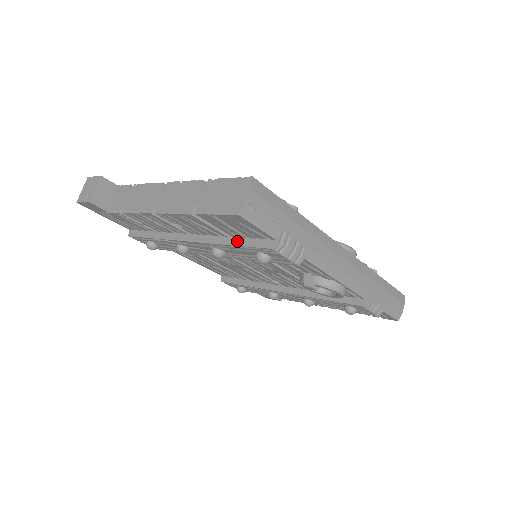
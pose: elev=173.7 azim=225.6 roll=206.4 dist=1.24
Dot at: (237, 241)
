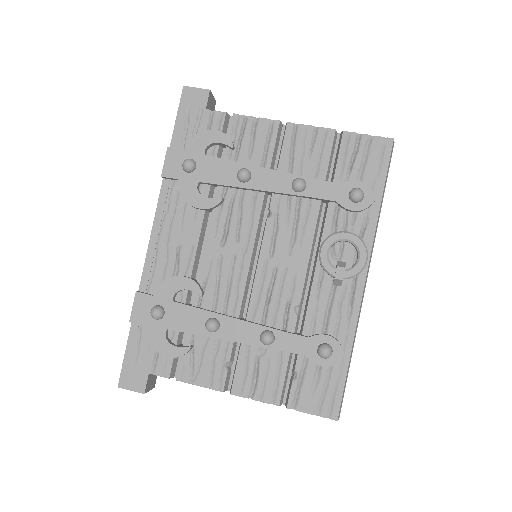
Dot at: occluded
